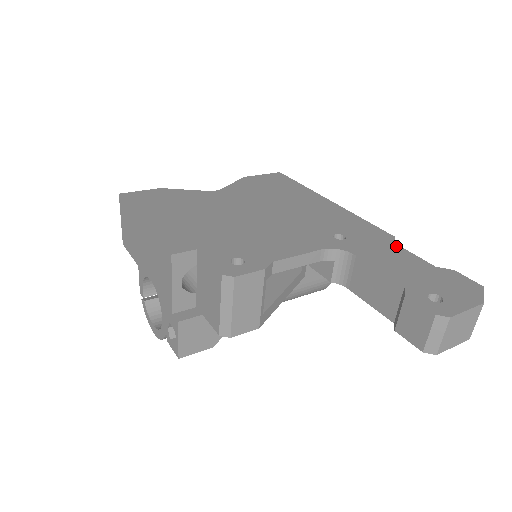
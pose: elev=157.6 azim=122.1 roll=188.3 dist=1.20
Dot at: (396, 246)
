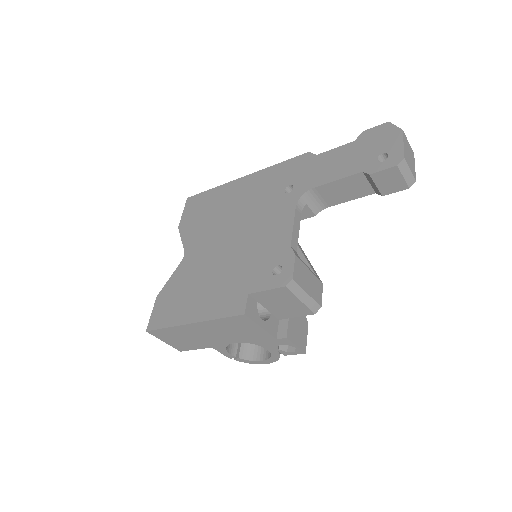
Dot at: (320, 156)
